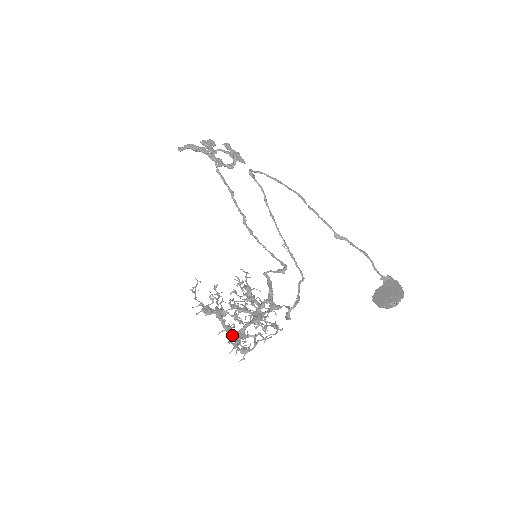
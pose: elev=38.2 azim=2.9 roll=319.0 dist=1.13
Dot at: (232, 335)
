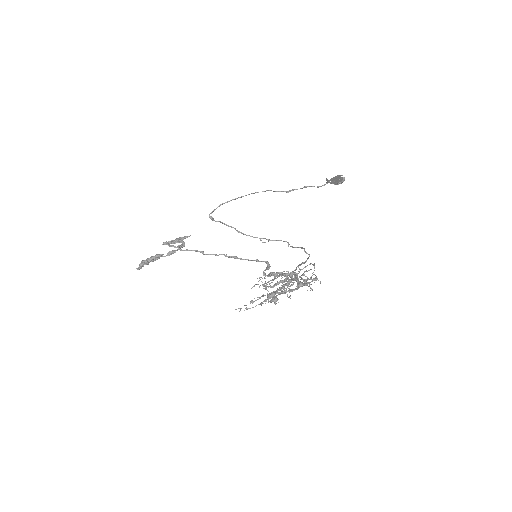
Dot at: (301, 279)
